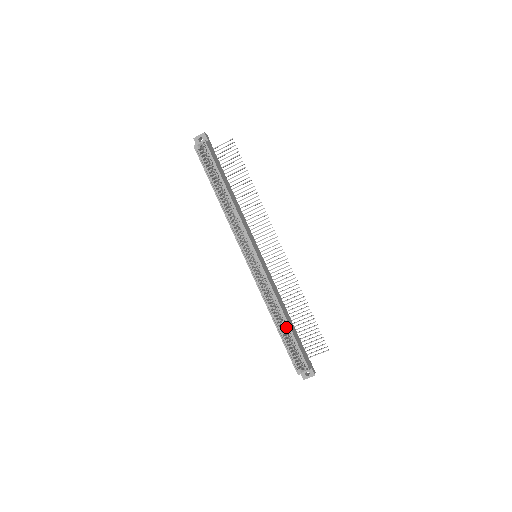
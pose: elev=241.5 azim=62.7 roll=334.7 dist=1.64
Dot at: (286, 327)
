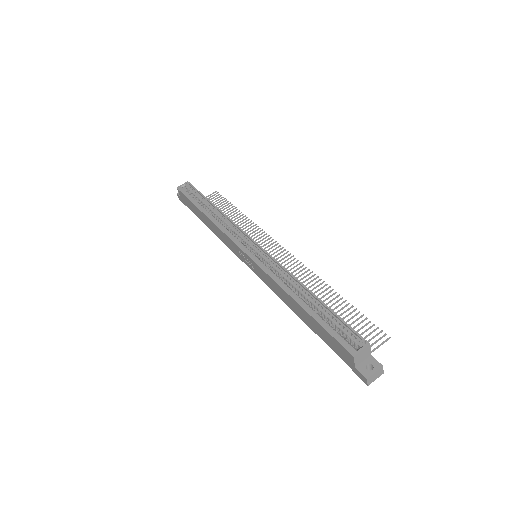
Dot at: (314, 304)
